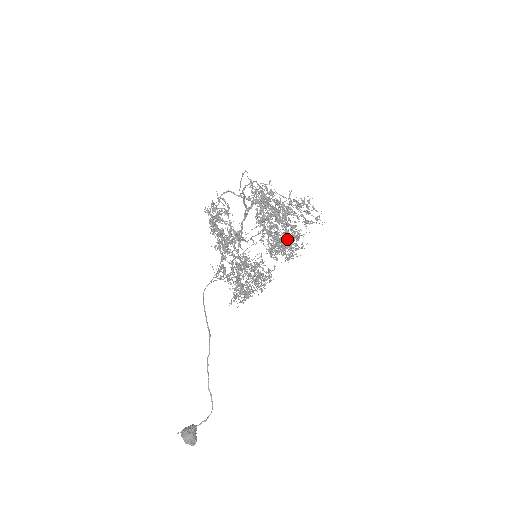
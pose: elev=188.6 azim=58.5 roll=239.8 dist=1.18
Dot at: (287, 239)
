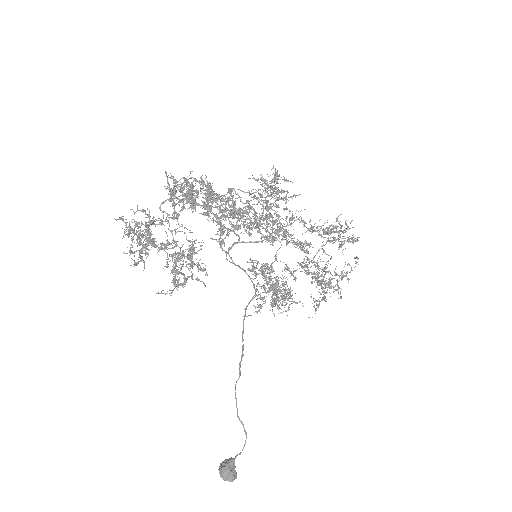
Dot at: (238, 228)
